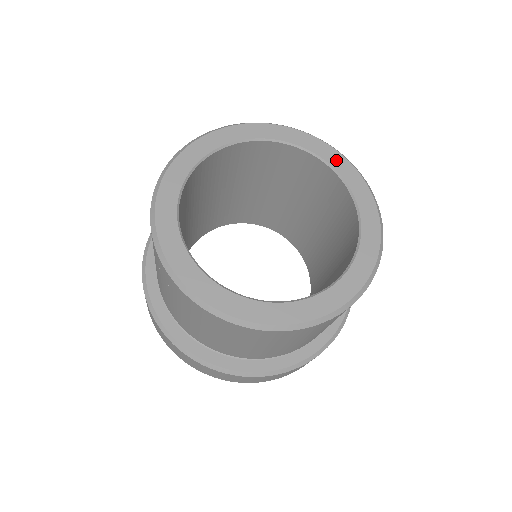
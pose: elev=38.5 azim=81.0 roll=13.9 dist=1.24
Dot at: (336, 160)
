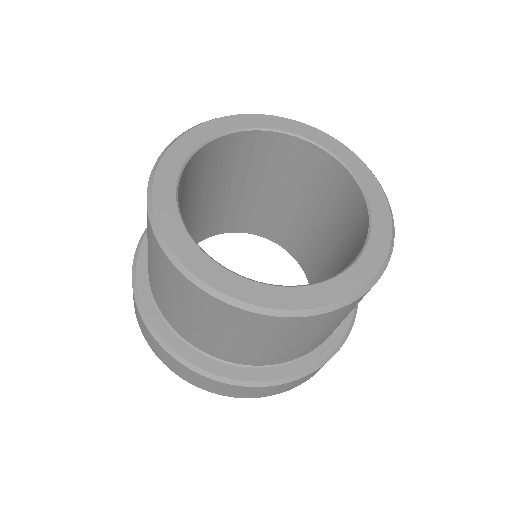
Dot at: (330, 143)
